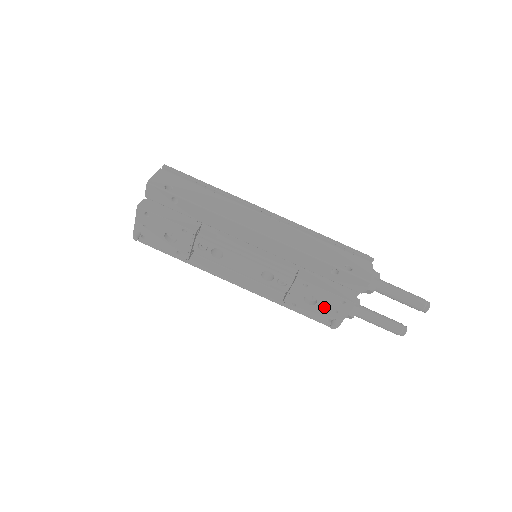
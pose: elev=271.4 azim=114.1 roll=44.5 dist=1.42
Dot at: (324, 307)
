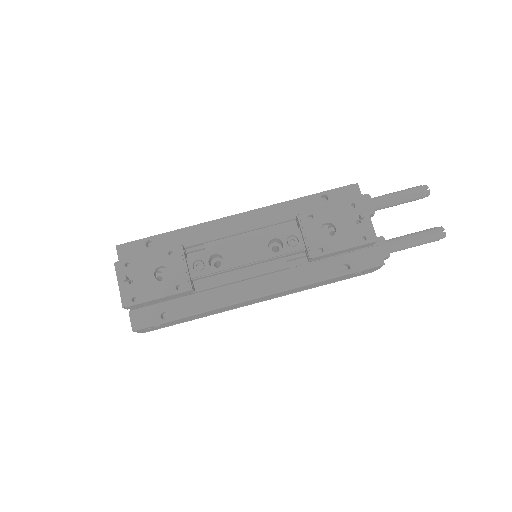
Dot at: (345, 227)
